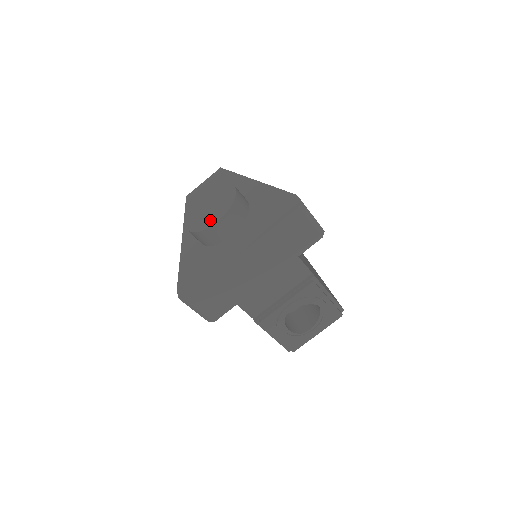
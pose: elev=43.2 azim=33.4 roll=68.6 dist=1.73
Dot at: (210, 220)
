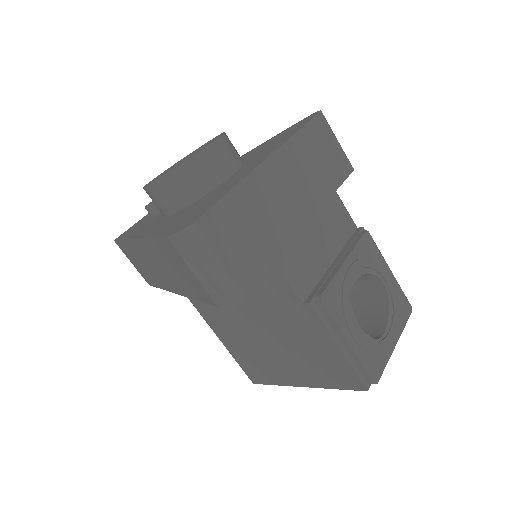
Dot at: (197, 151)
